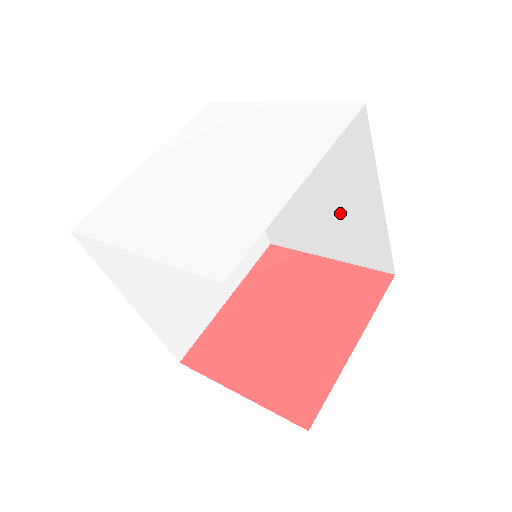
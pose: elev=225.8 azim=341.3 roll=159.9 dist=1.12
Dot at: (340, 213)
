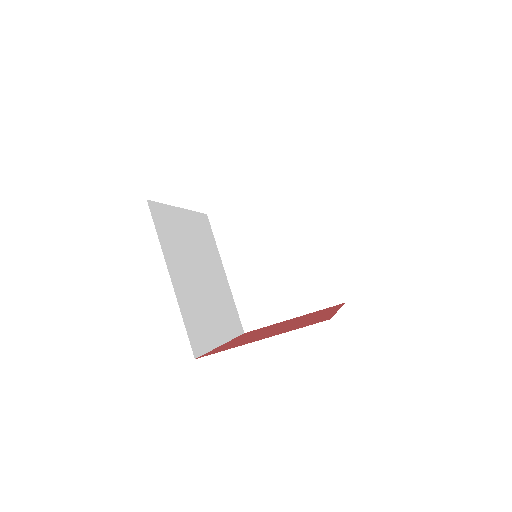
Dot at: (298, 263)
